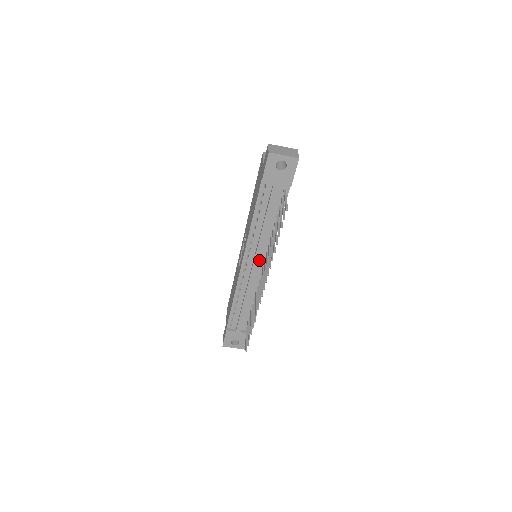
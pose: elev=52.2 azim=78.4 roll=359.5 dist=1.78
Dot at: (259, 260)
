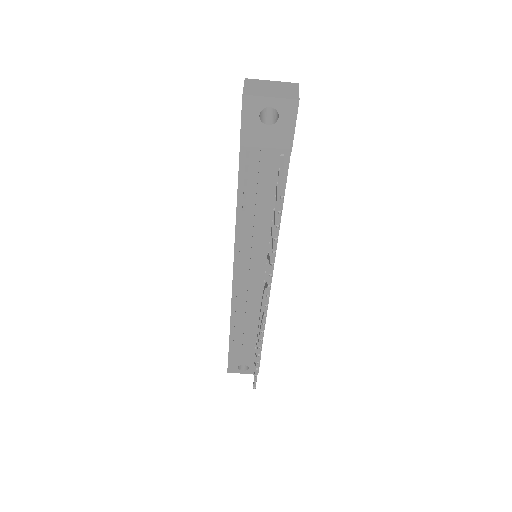
Dot at: (258, 265)
